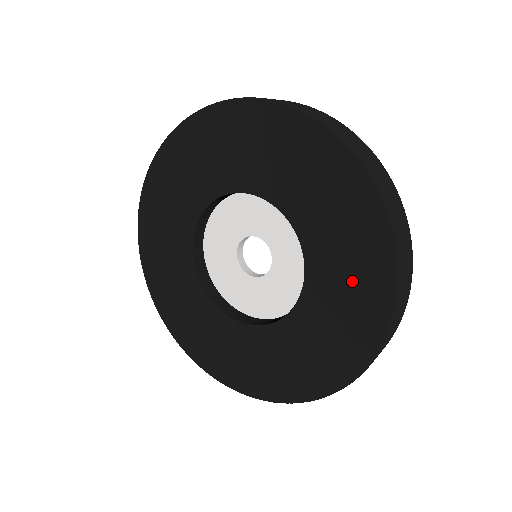
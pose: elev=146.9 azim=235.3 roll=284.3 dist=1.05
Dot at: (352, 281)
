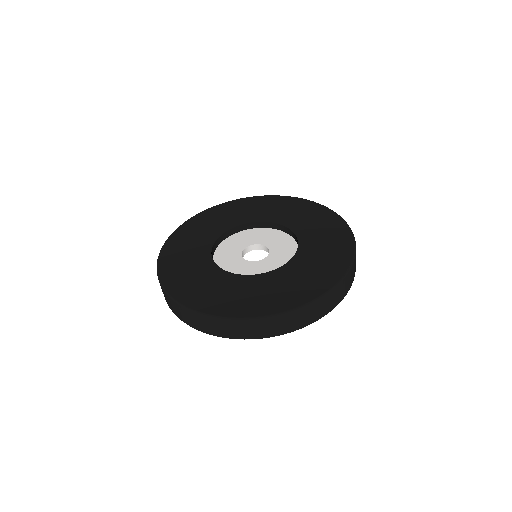
Dot at: occluded
